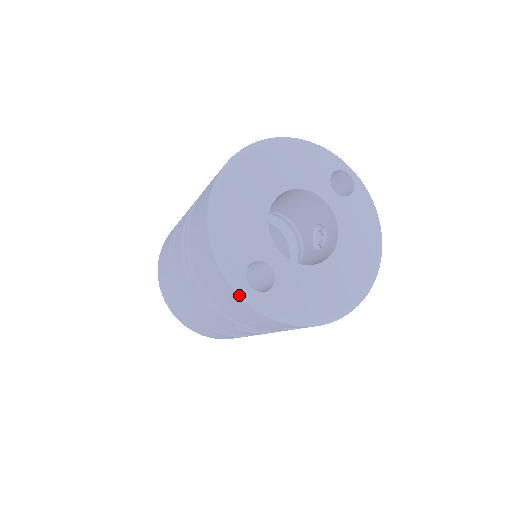
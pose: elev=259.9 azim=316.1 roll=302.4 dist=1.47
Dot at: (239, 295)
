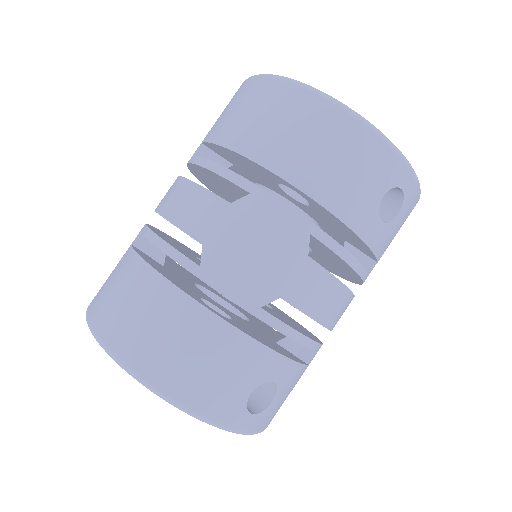
Dot at: (346, 110)
